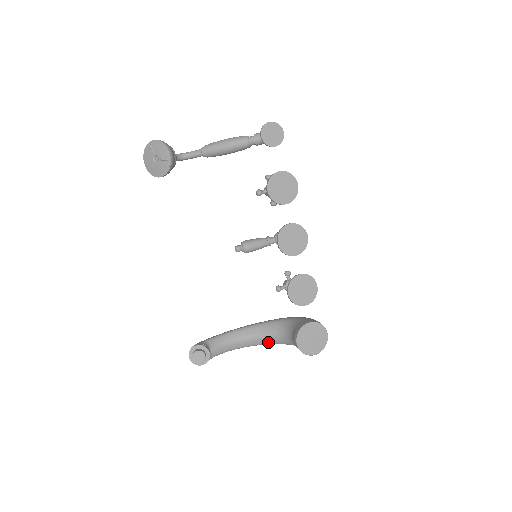
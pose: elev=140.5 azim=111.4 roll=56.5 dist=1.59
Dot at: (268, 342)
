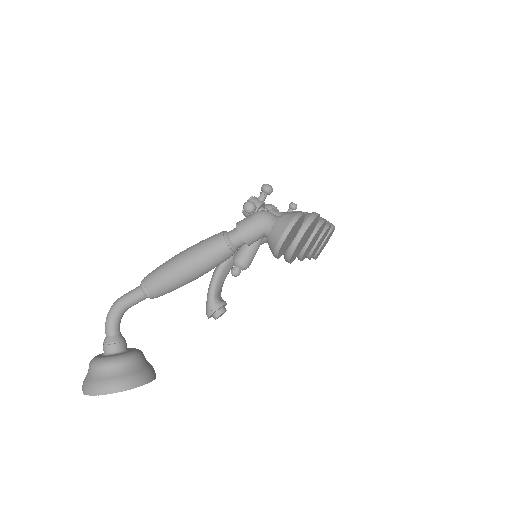
Dot at: occluded
